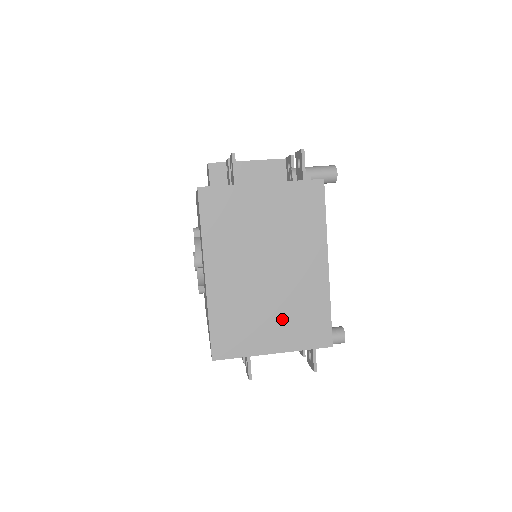
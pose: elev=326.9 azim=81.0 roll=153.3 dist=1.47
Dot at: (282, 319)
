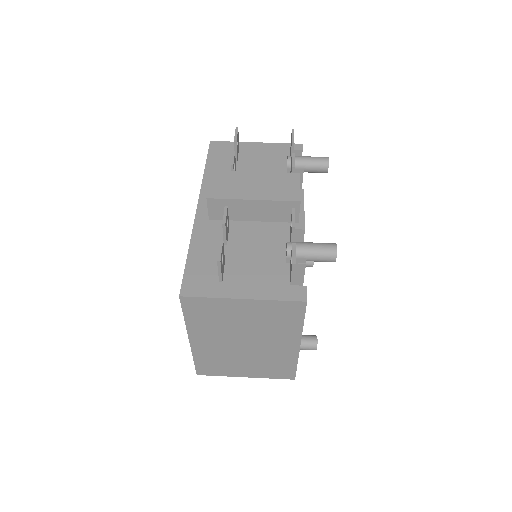
Dot at: (254, 365)
